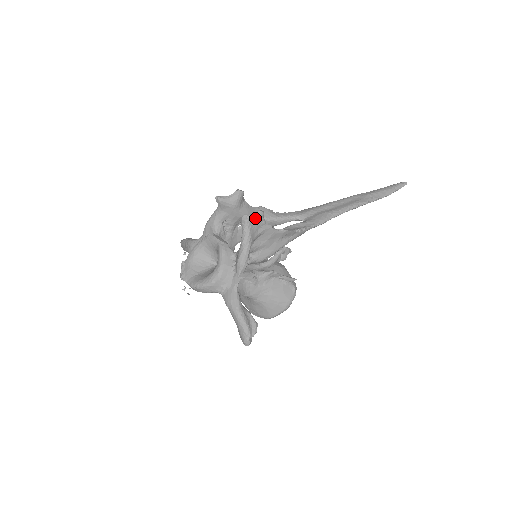
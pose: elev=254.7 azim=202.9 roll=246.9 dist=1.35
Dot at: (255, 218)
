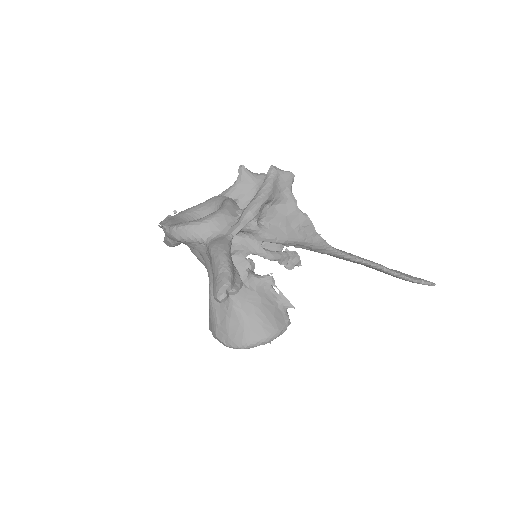
Dot at: (284, 175)
